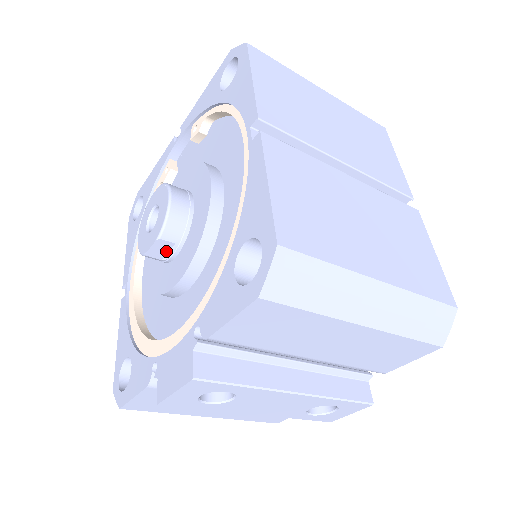
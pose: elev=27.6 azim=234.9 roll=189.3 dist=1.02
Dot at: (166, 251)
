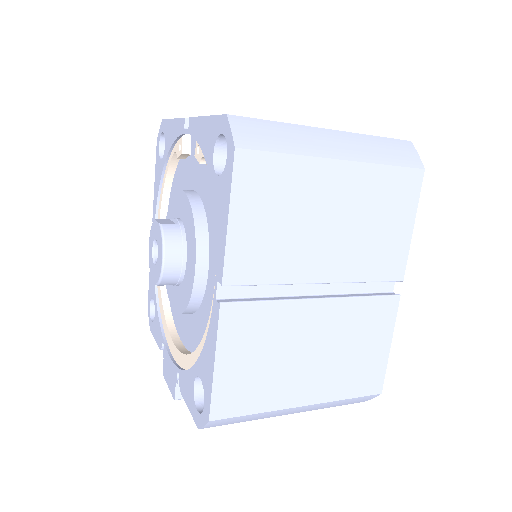
Dot at: occluded
